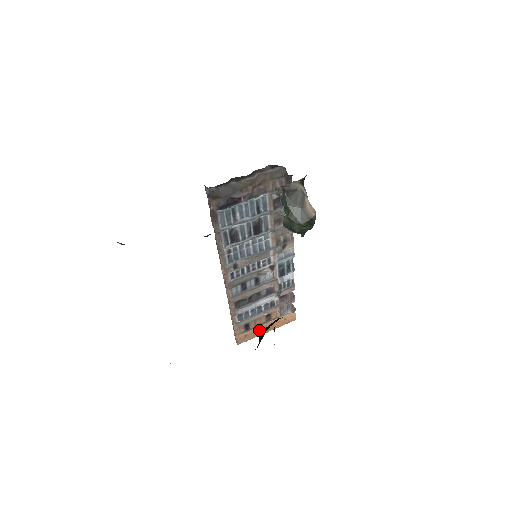
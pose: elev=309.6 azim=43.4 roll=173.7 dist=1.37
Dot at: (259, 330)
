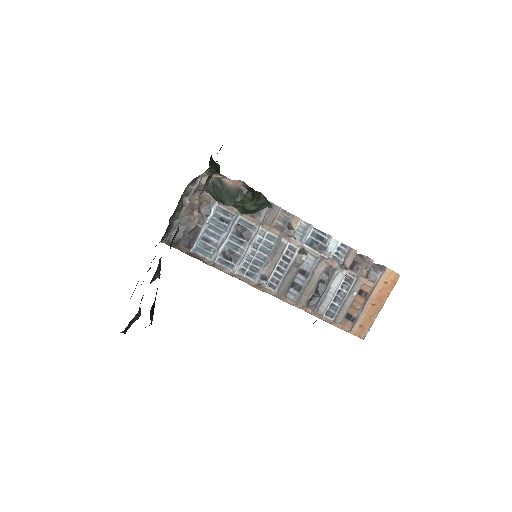
Dot at: (369, 312)
